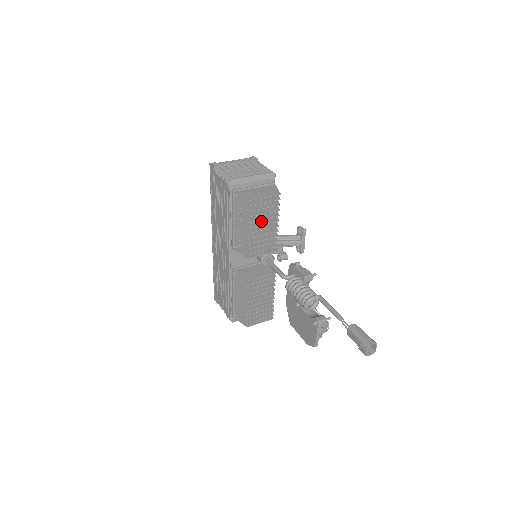
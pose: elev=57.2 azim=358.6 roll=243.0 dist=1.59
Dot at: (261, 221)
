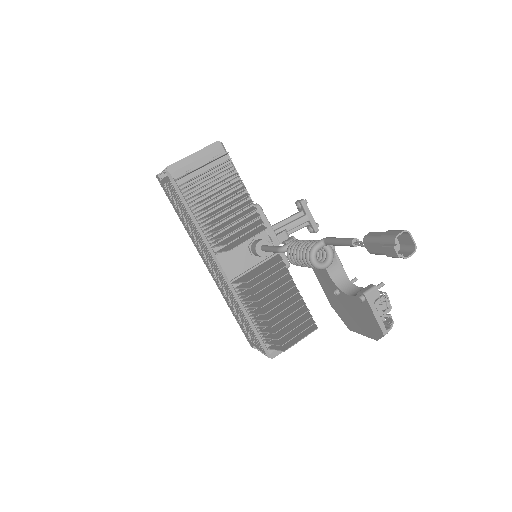
Dot at: (224, 198)
